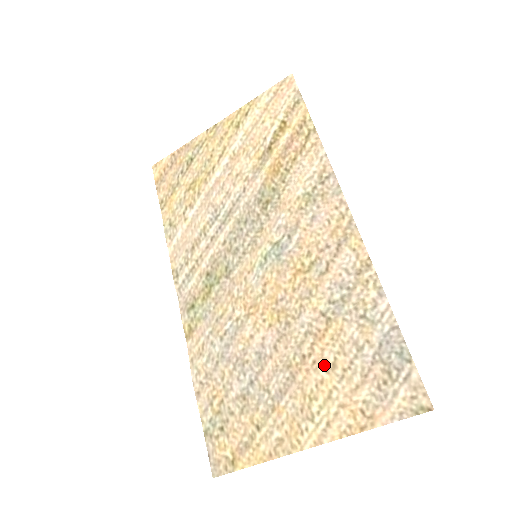
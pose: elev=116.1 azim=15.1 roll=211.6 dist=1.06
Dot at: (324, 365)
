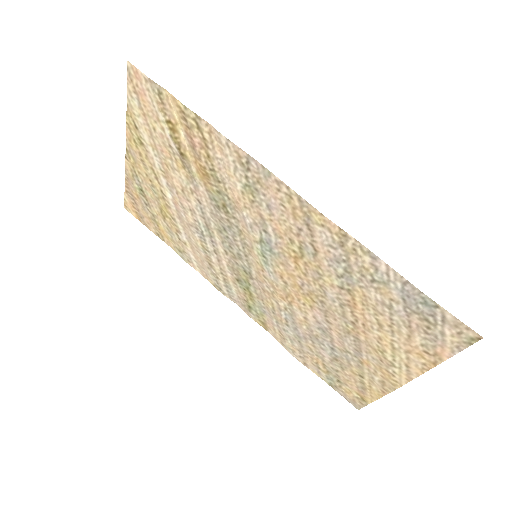
Dot at: (372, 326)
